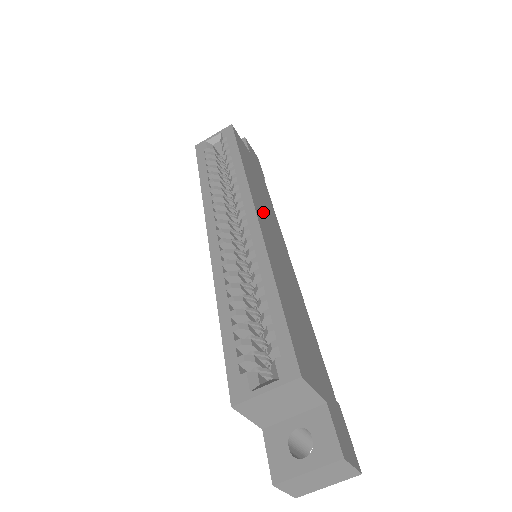
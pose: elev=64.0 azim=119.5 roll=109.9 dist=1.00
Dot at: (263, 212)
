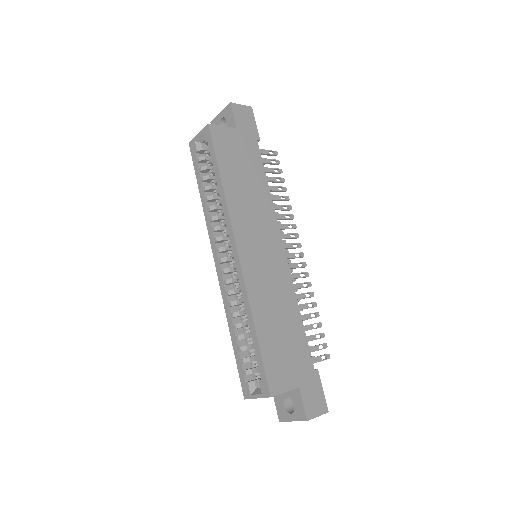
Dot at: (249, 231)
